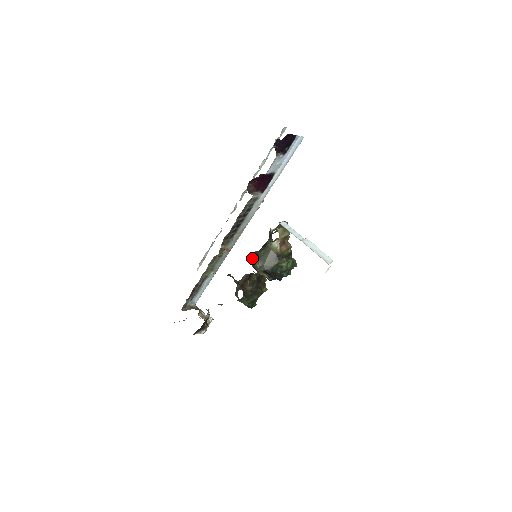
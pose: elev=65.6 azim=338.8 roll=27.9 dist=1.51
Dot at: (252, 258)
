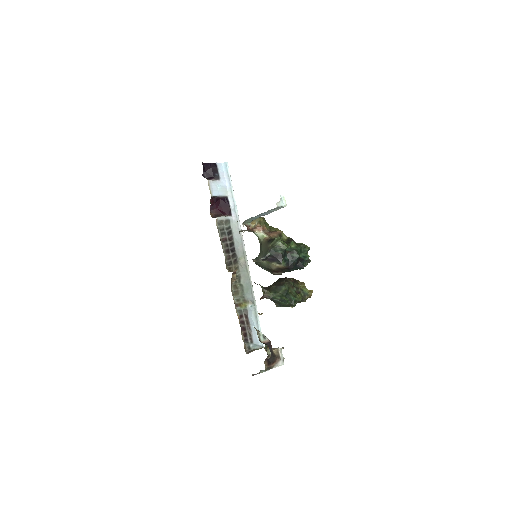
Dot at: occluded
